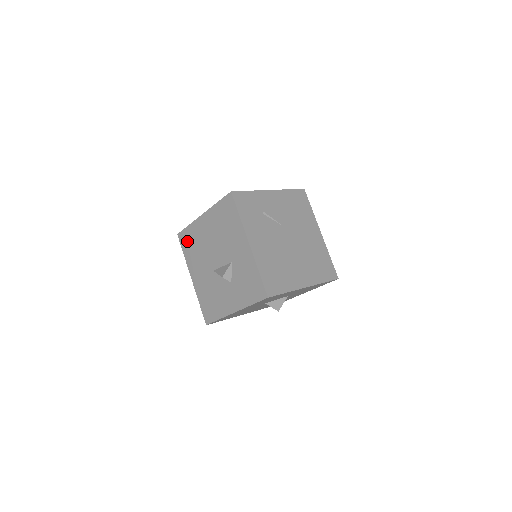
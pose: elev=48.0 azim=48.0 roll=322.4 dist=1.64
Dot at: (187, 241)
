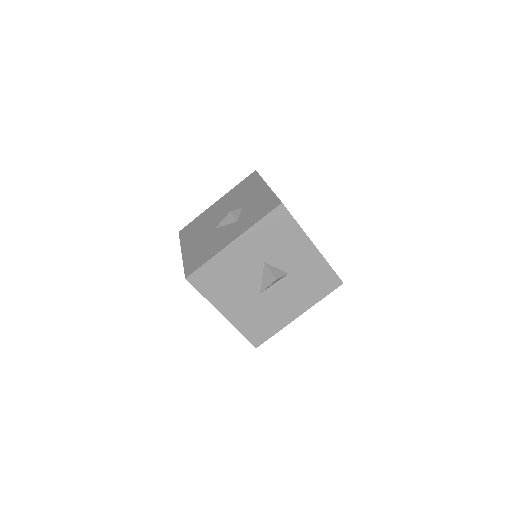
Dot at: (190, 228)
